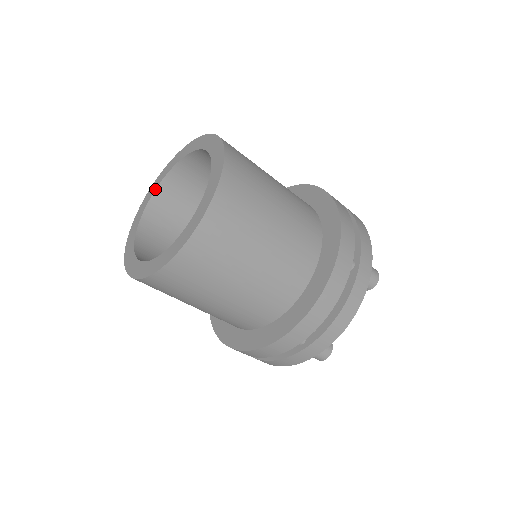
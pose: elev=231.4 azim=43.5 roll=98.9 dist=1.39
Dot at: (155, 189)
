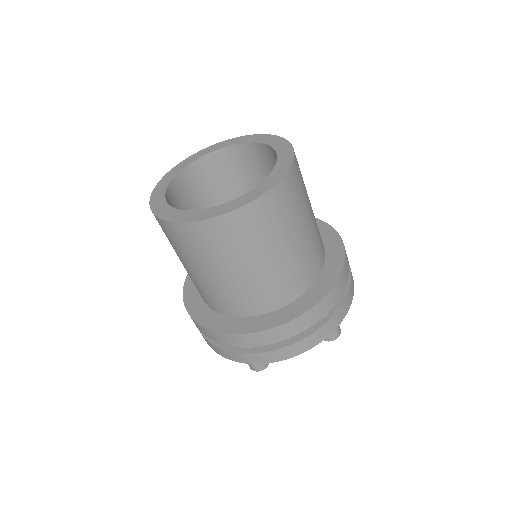
Dot at: (213, 150)
